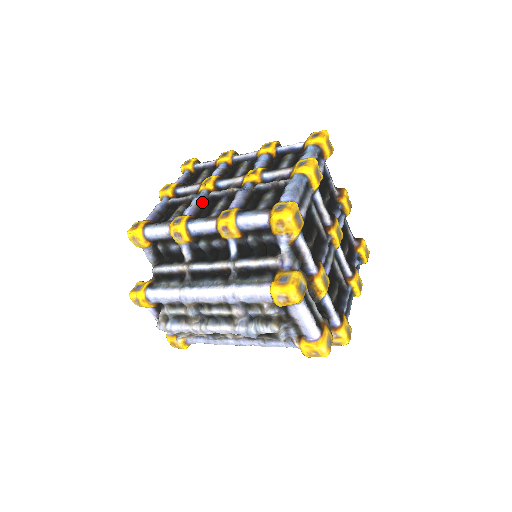
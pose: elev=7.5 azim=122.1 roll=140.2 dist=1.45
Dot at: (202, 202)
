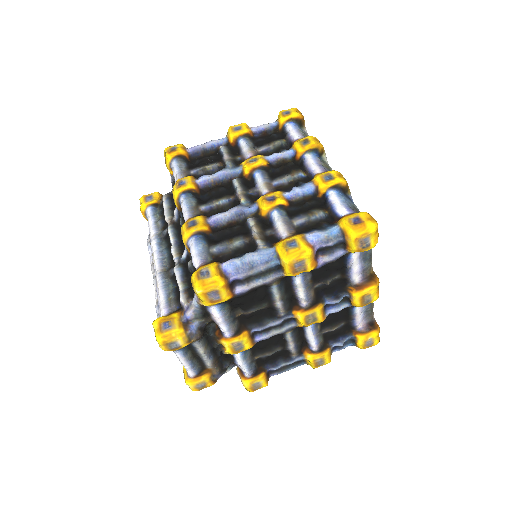
Dot at: (223, 180)
